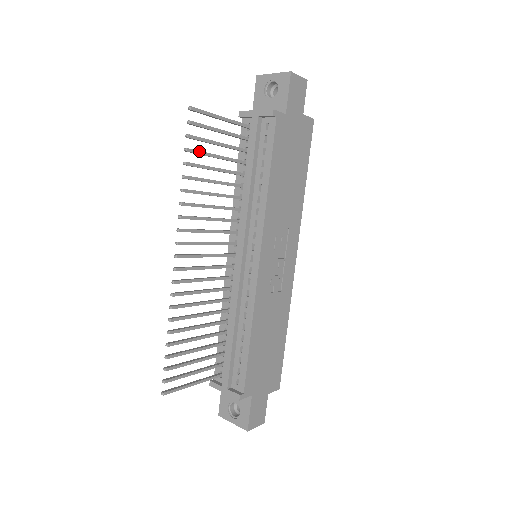
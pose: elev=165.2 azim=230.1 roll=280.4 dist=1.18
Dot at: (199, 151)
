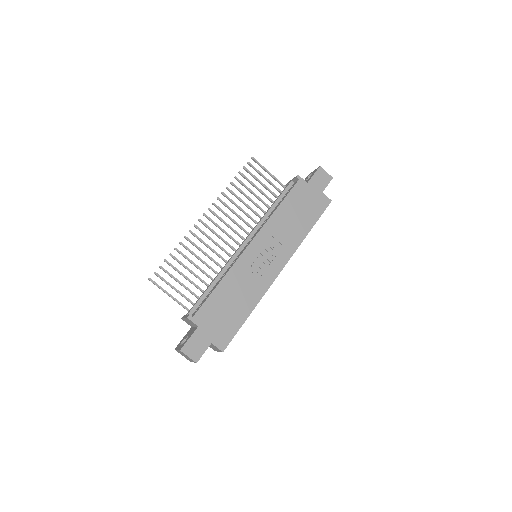
Dot at: (247, 178)
